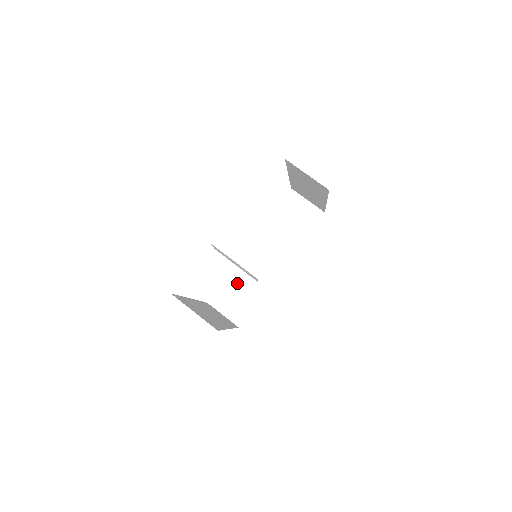
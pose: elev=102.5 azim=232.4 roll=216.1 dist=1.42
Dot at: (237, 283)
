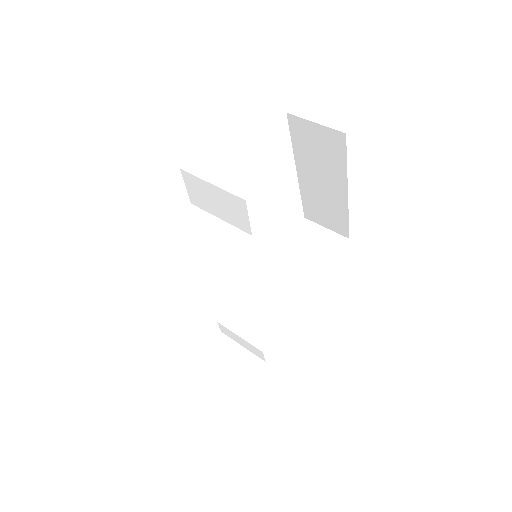
Dot at: (235, 328)
